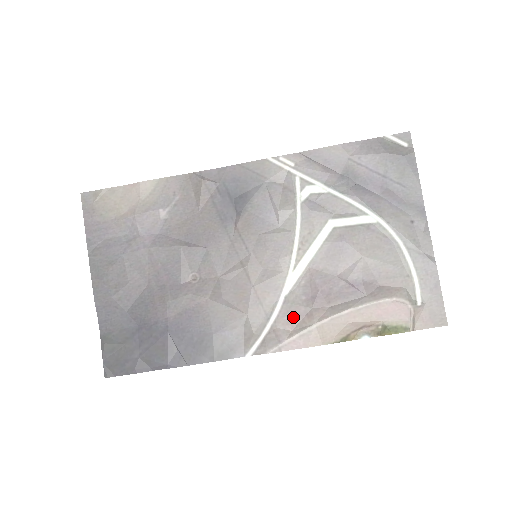
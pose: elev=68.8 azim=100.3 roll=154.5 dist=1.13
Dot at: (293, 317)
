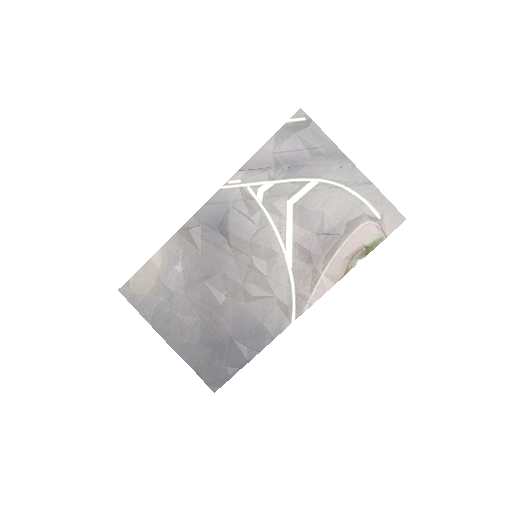
Dot at: (305, 279)
